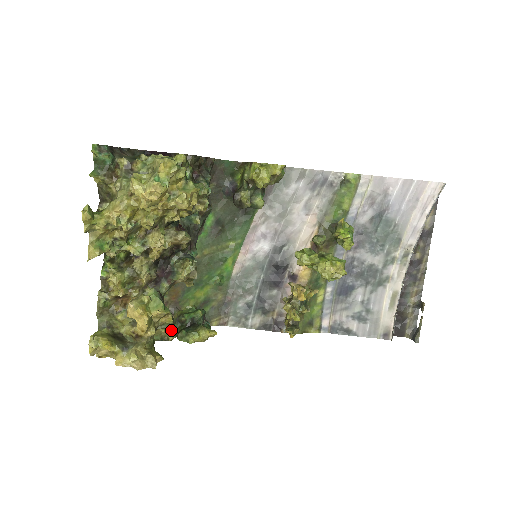
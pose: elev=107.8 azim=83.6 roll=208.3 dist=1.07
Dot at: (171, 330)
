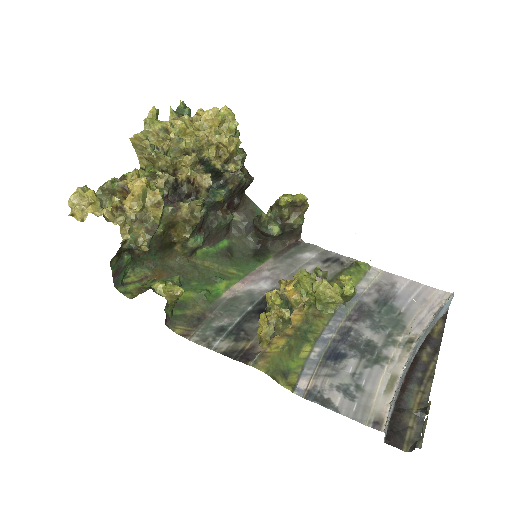
Dot at: (149, 240)
